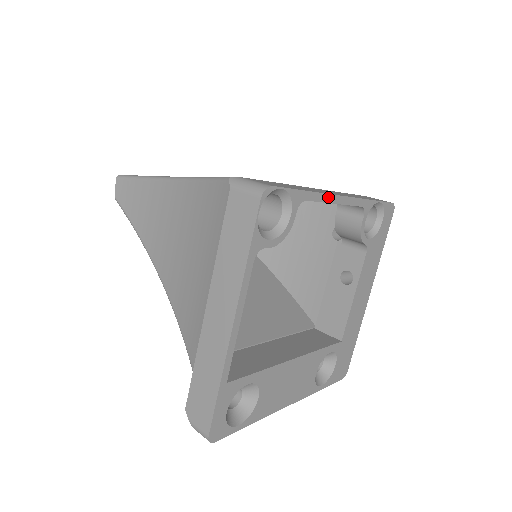
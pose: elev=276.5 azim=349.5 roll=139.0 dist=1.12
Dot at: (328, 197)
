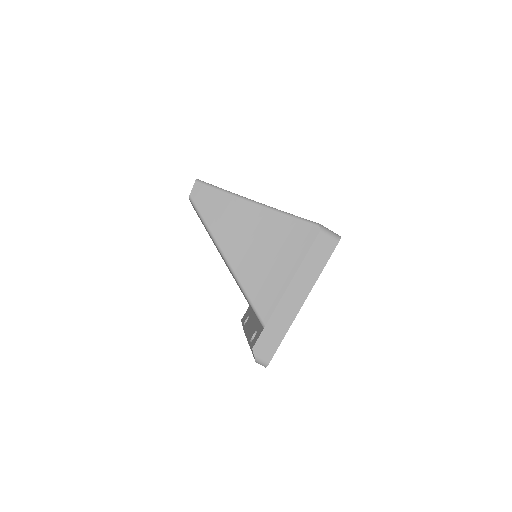
Dot at: occluded
